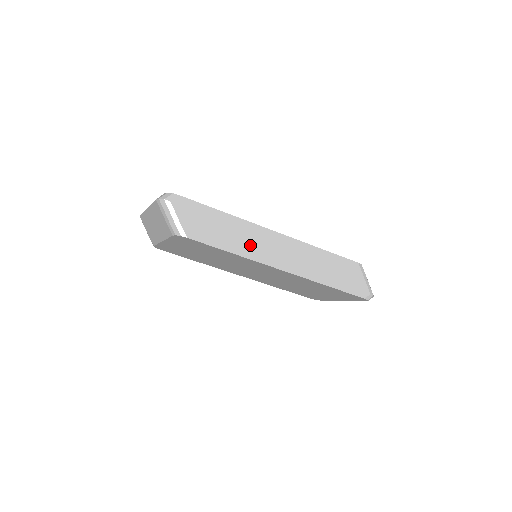
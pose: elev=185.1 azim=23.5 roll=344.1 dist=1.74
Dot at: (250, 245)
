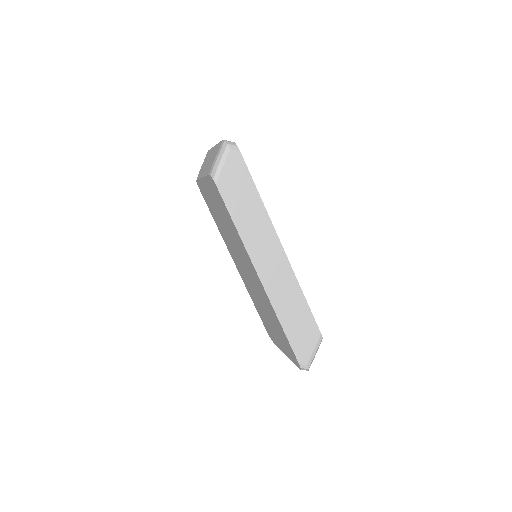
Dot at: (254, 236)
